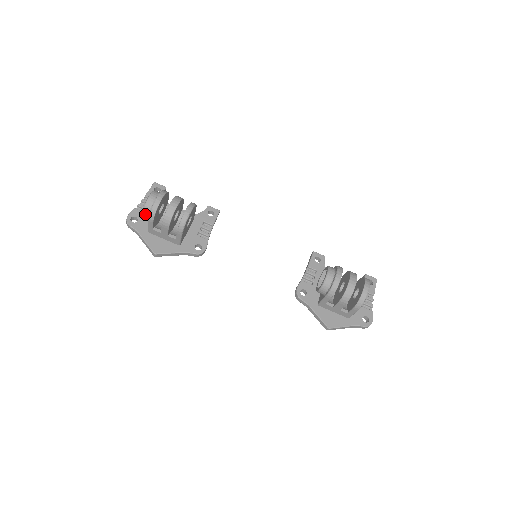
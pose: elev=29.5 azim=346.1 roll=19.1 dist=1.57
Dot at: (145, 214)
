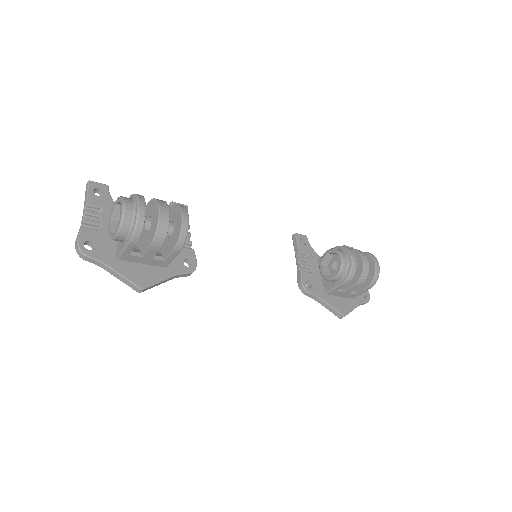
Dot at: (121, 235)
